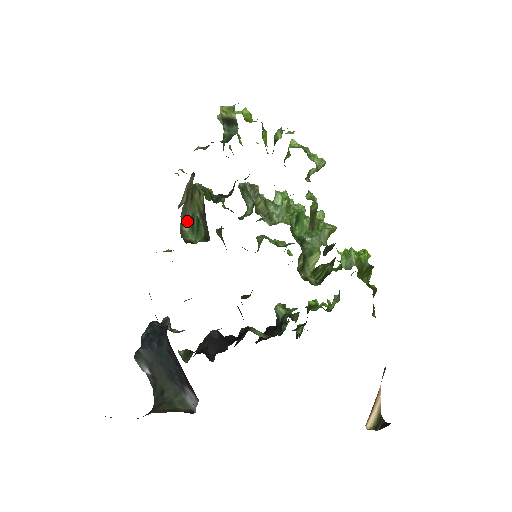
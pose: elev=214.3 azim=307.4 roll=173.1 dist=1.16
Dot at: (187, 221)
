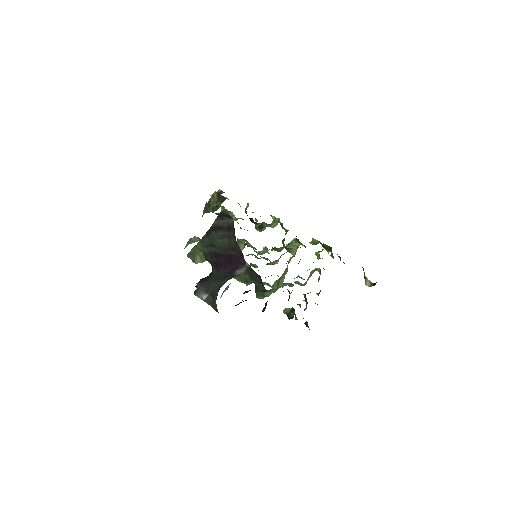
Dot at: occluded
